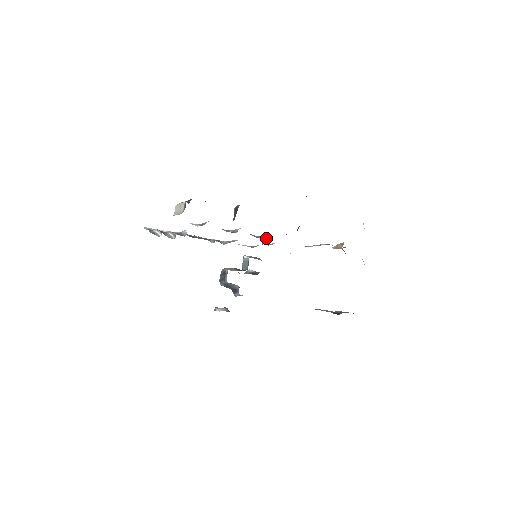
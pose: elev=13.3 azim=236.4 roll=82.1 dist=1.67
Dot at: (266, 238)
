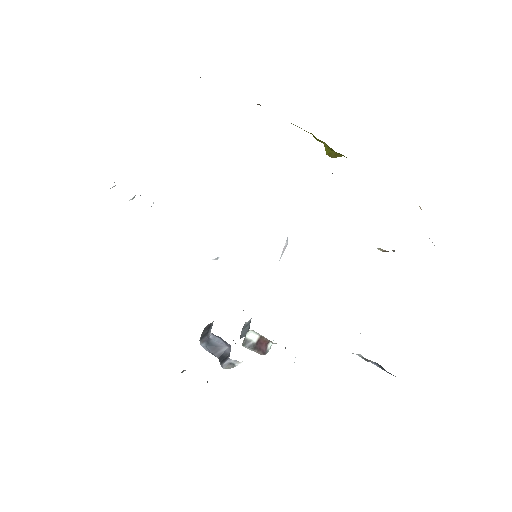
Dot at: occluded
